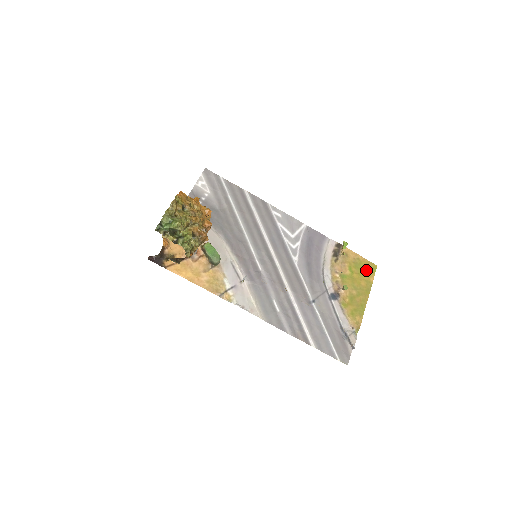
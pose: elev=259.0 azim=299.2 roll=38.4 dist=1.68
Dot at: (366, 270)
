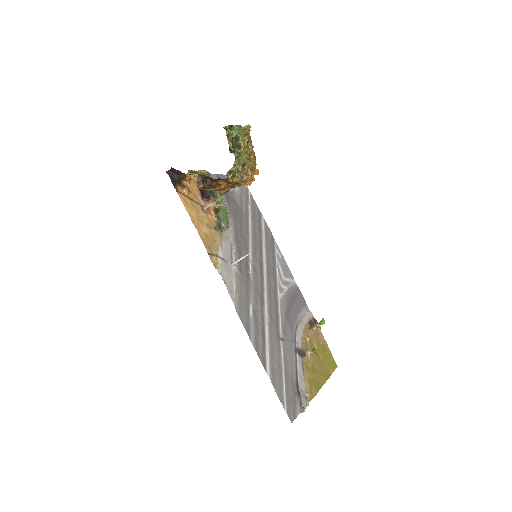
Dot at: (329, 360)
